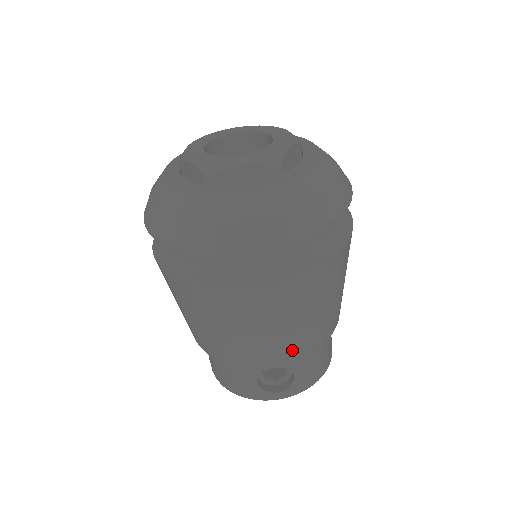
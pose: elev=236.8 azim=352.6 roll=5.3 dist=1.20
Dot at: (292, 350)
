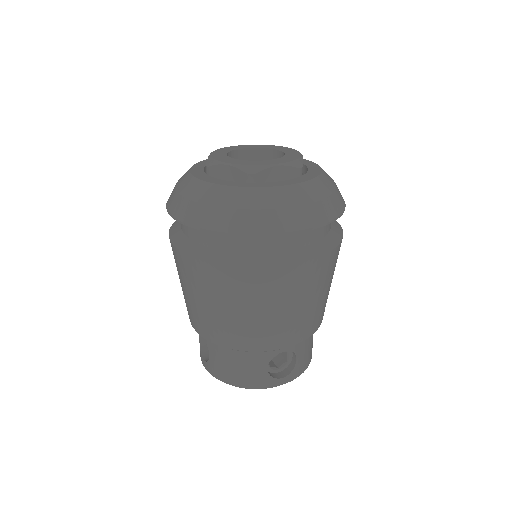
Dot at: (304, 329)
